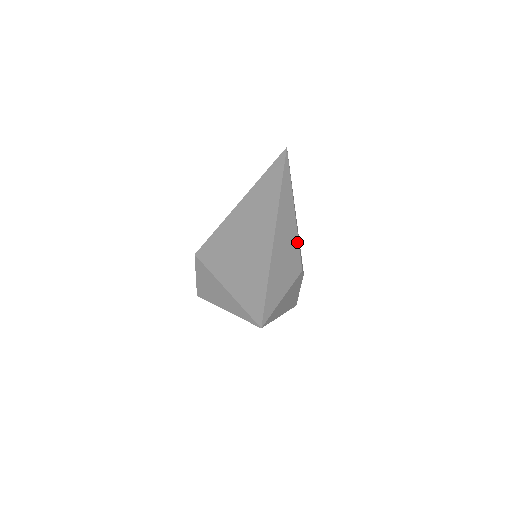
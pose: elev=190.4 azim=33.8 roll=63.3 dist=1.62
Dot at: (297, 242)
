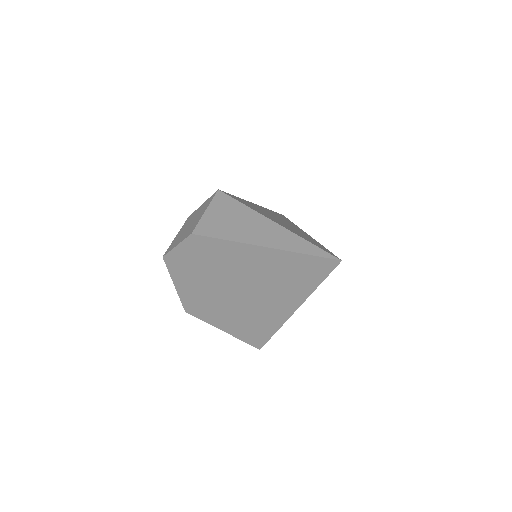
Dot at: occluded
